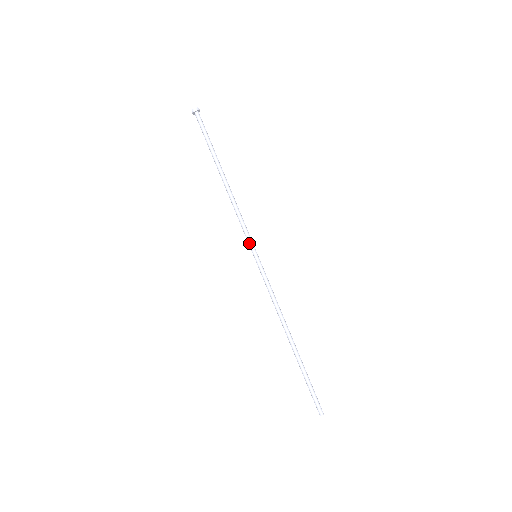
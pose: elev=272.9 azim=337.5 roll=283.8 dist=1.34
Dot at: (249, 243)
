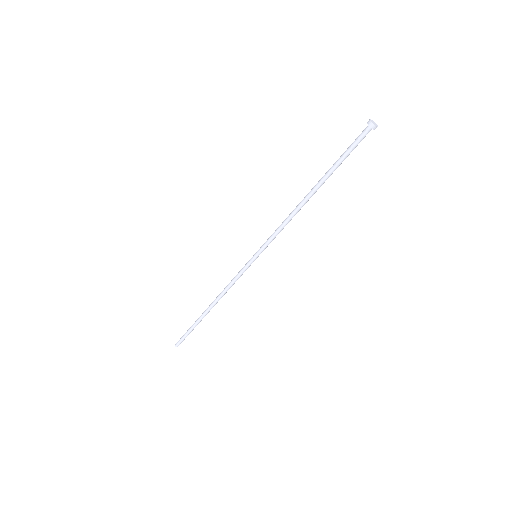
Dot at: (264, 247)
